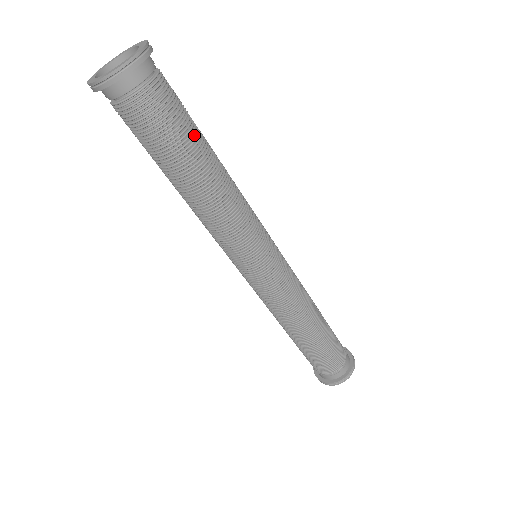
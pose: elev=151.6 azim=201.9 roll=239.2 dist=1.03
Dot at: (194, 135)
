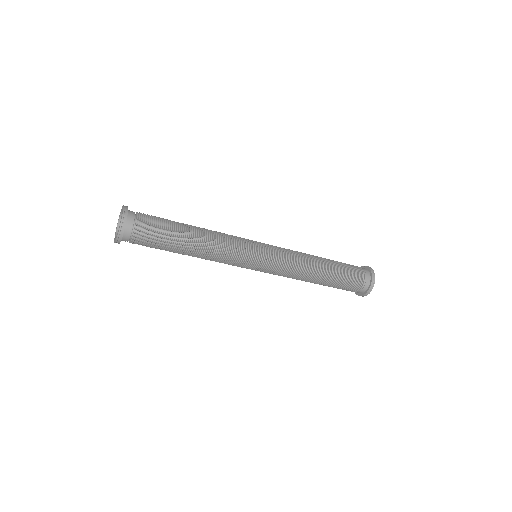
Dot at: (168, 246)
